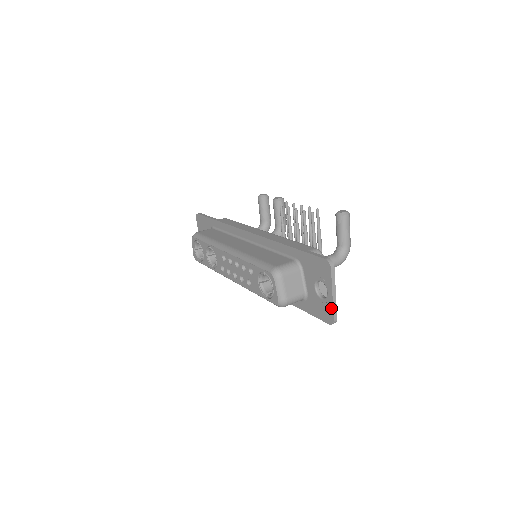
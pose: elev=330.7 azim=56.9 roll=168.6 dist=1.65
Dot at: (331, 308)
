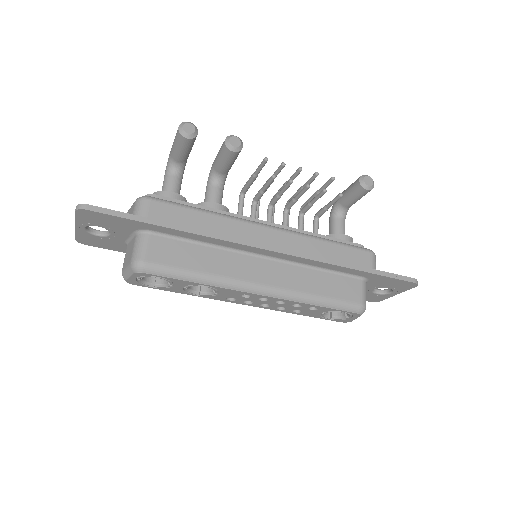
Dot at: (386, 298)
